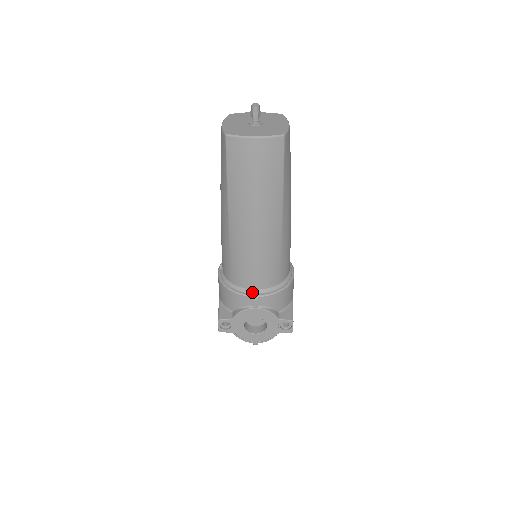
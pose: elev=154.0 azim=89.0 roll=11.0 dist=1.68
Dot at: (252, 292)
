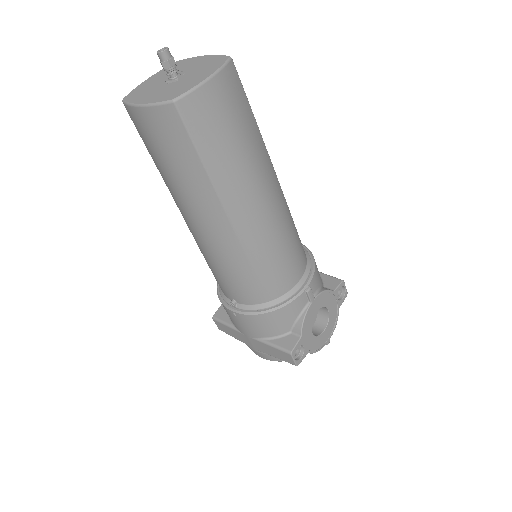
Dot at: (299, 287)
